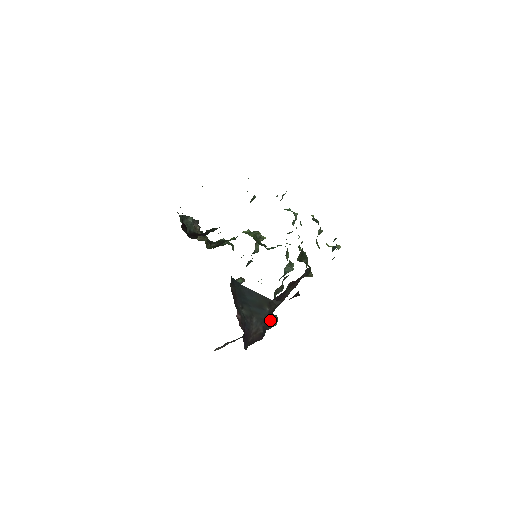
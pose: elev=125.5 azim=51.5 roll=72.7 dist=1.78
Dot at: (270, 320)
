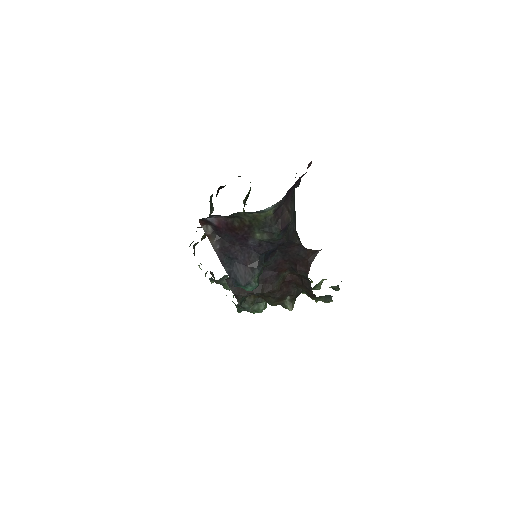
Dot at: (287, 239)
